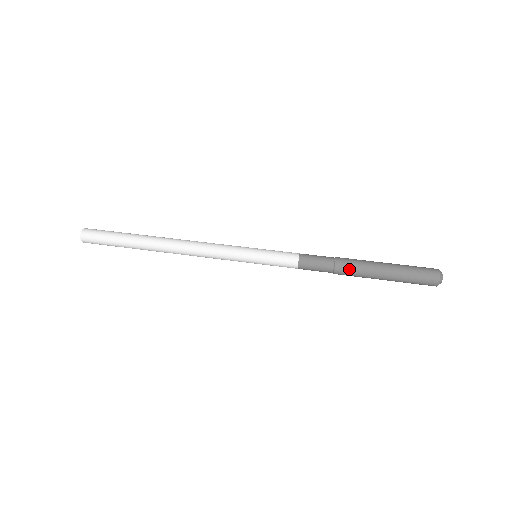
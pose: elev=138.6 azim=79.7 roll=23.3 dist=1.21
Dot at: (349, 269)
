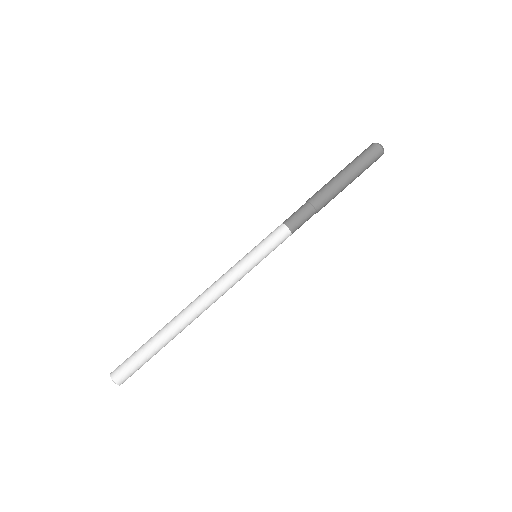
Dot at: occluded
